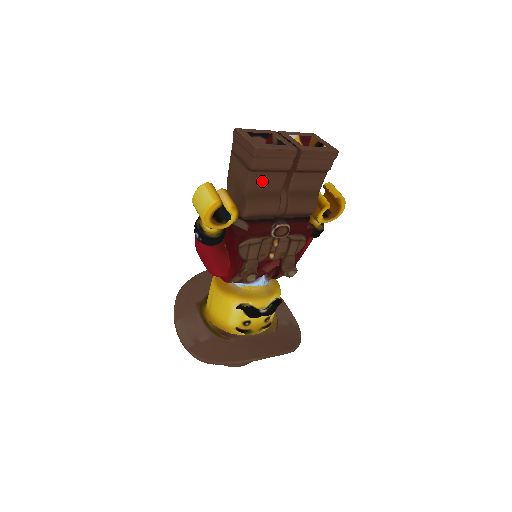
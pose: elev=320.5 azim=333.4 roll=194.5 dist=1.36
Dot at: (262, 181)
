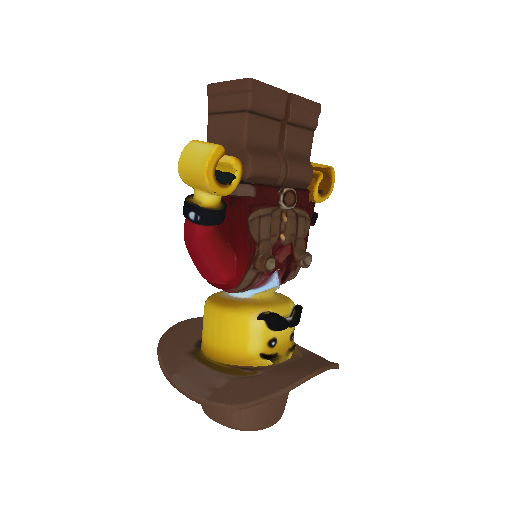
Dot at: (259, 130)
